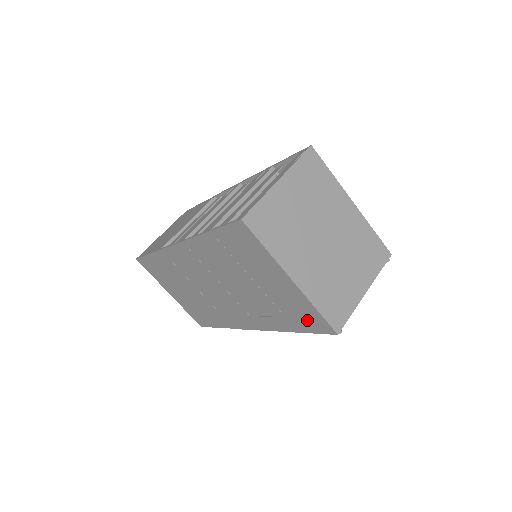
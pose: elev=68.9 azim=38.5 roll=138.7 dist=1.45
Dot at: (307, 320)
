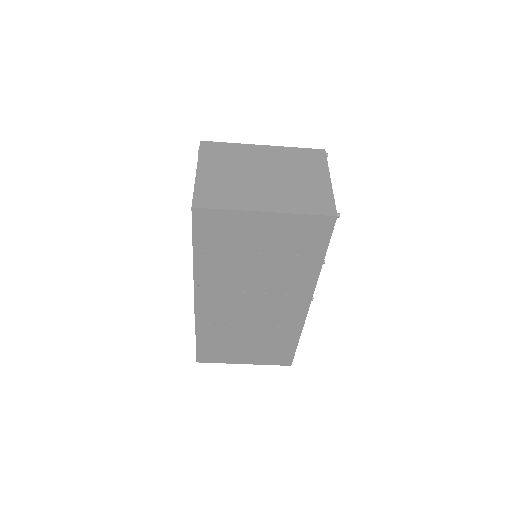
Dot at: (313, 235)
